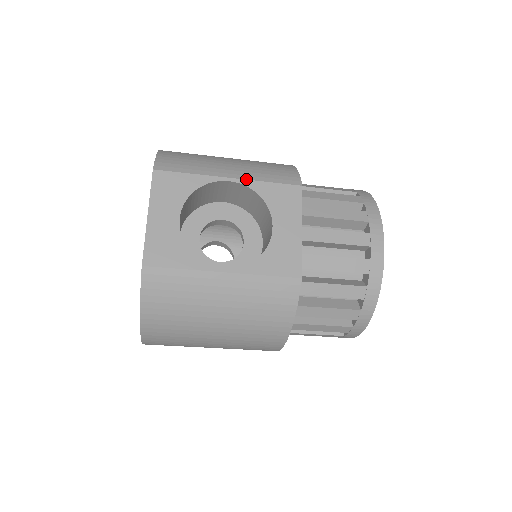
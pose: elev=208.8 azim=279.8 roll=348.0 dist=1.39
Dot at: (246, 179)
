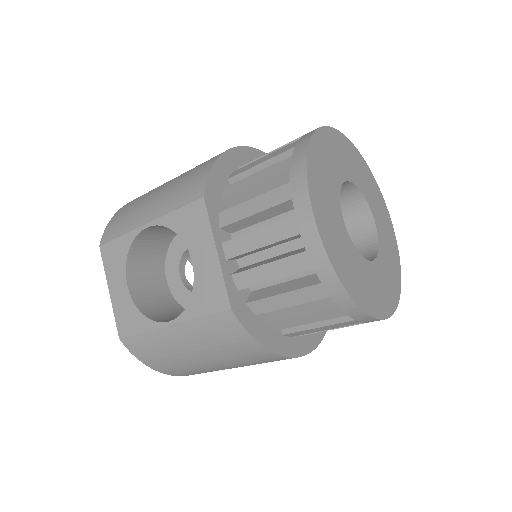
Dot at: (158, 218)
